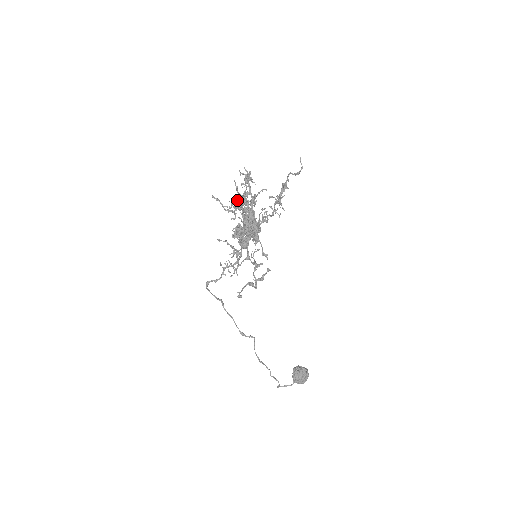
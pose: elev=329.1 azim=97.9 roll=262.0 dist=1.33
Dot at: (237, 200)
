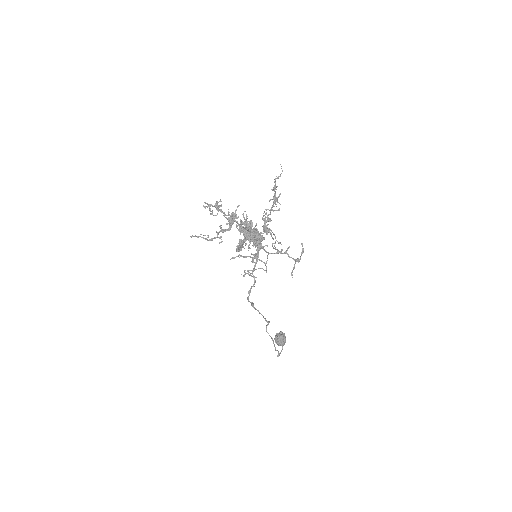
Dot at: (220, 225)
